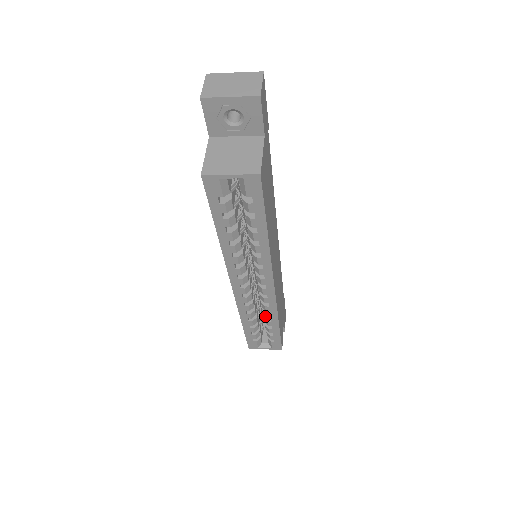
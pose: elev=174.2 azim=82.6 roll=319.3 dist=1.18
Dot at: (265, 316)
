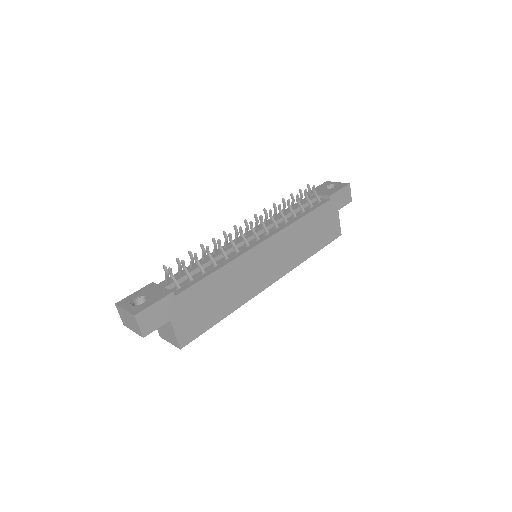
Dot at: occluded
